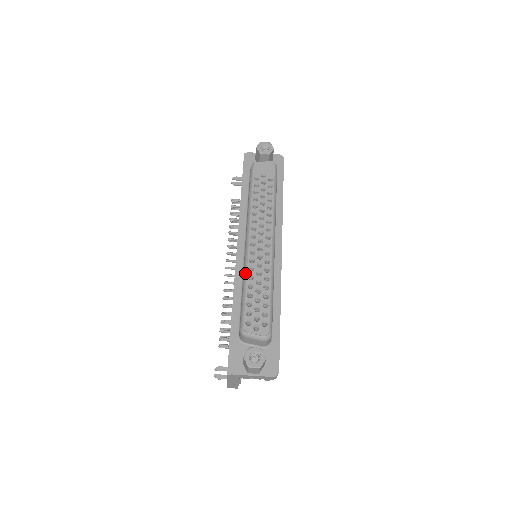
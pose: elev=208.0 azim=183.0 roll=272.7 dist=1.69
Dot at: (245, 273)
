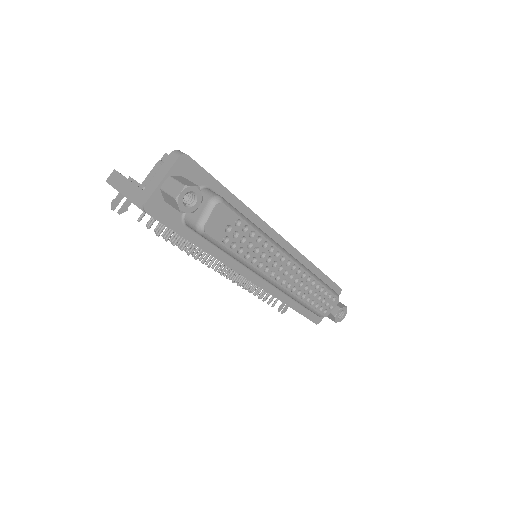
Dot at: (296, 299)
